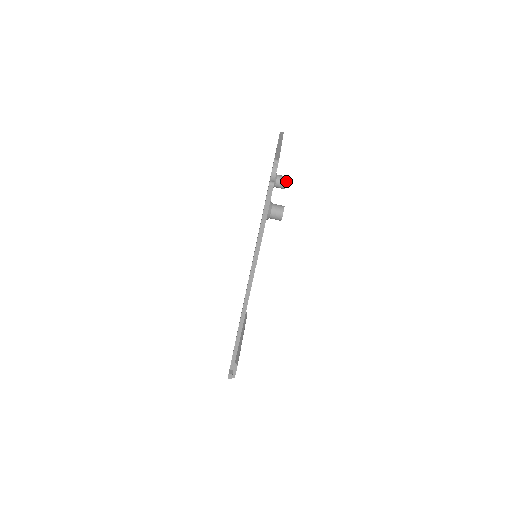
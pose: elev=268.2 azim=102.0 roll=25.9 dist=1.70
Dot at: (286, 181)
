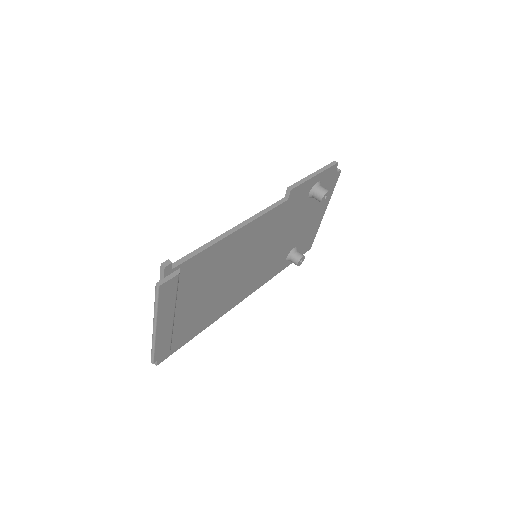
Dot at: (304, 256)
